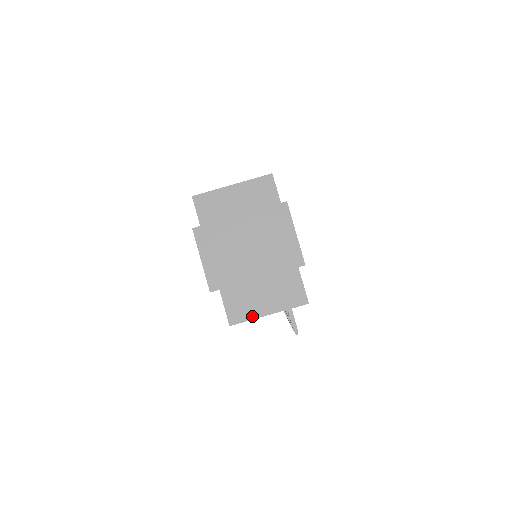
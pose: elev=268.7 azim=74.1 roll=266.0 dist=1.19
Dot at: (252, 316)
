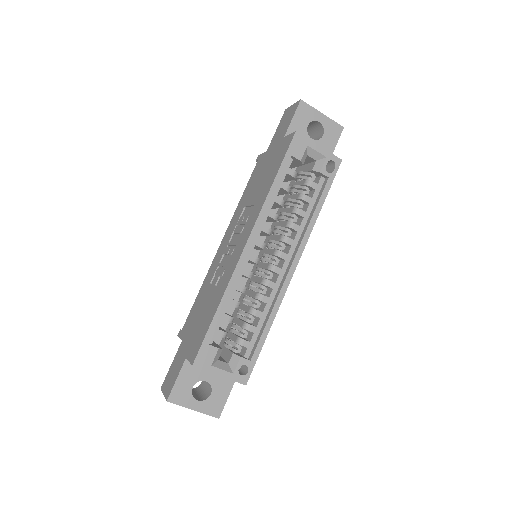
Dot at: occluded
